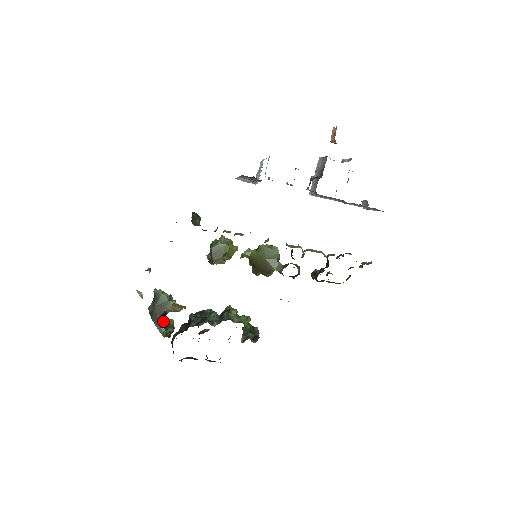
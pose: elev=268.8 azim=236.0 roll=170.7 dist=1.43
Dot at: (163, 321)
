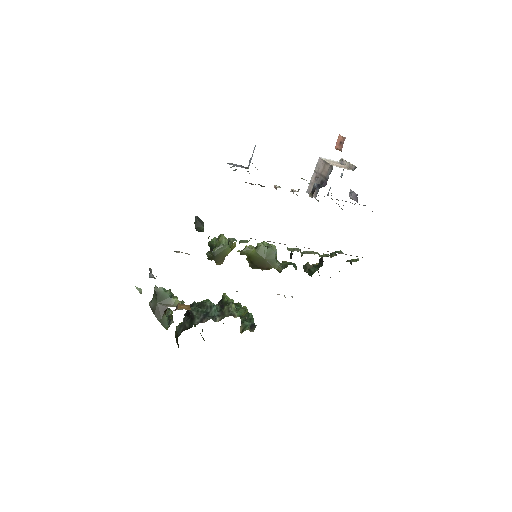
Dot at: (166, 317)
